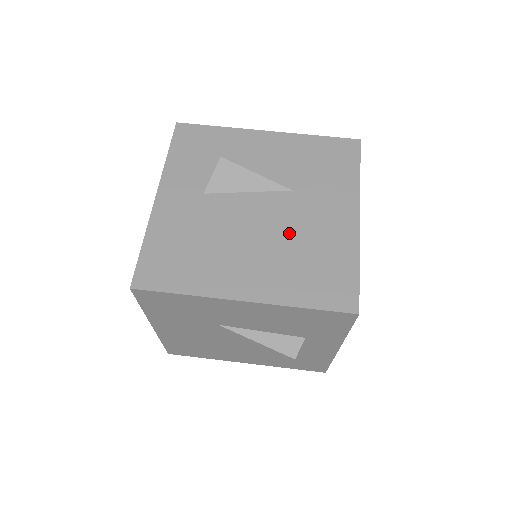
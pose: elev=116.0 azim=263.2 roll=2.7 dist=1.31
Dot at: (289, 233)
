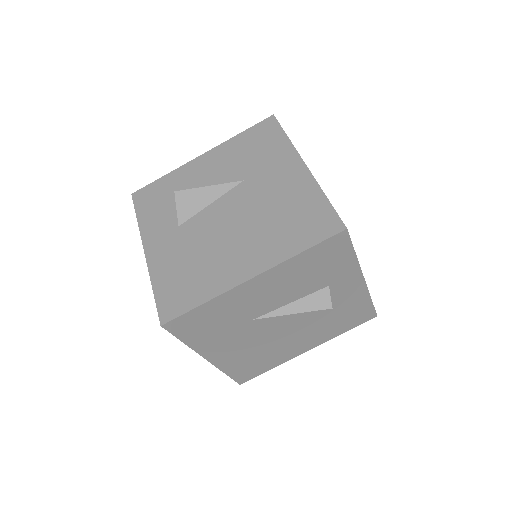
Dot at: (258, 210)
